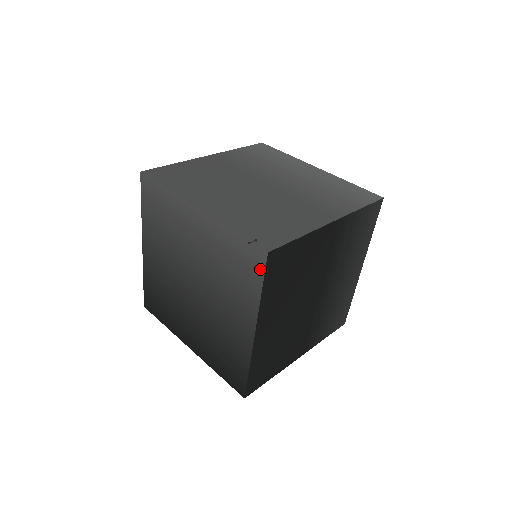
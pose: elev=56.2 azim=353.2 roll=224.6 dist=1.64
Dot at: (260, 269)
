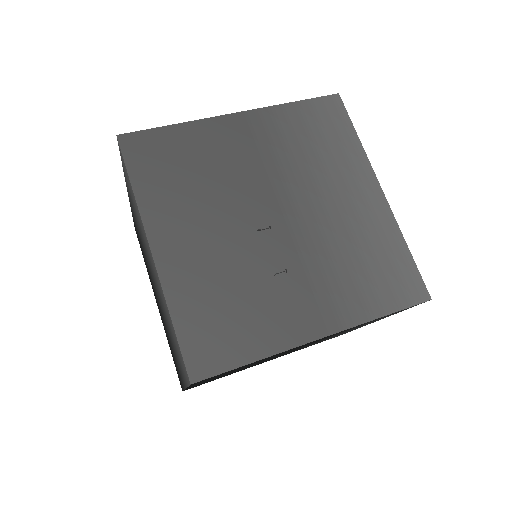
Dot at: (187, 378)
